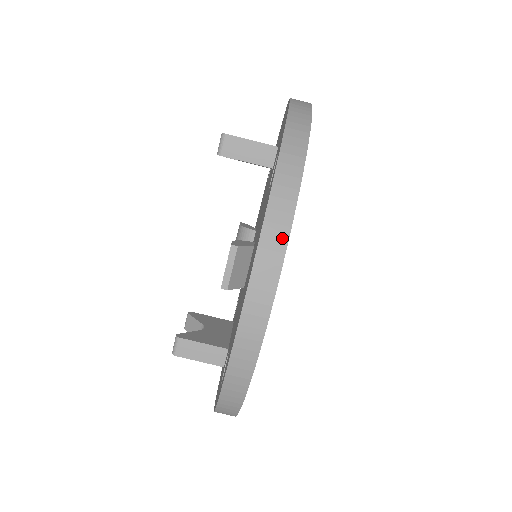
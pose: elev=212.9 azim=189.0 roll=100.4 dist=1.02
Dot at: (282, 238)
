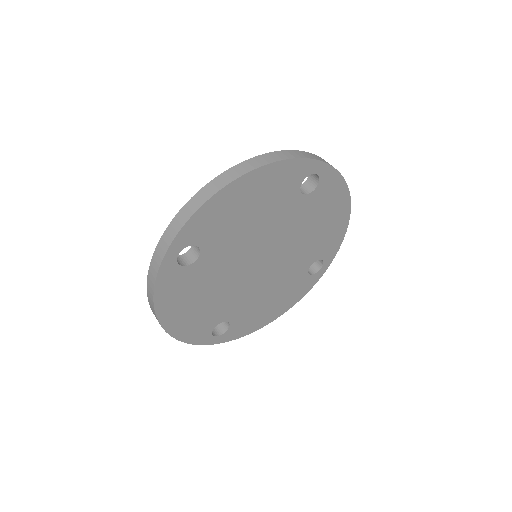
Dot at: (274, 159)
